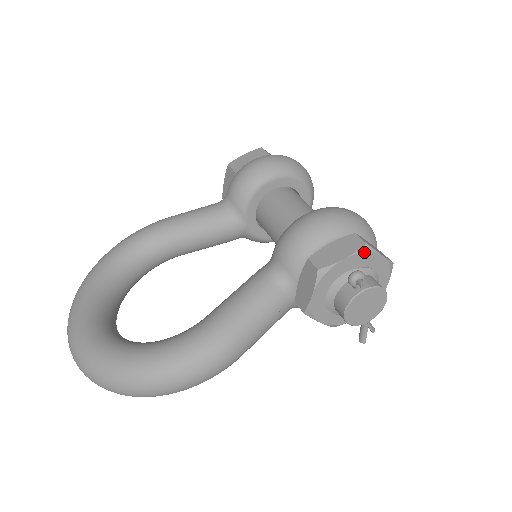
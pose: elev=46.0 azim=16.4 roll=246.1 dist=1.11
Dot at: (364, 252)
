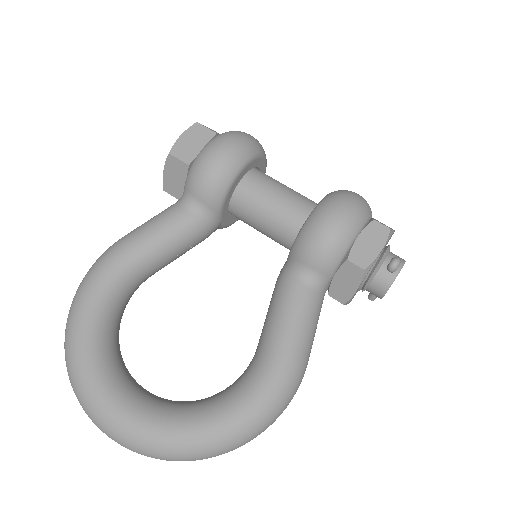
Dot at: occluded
